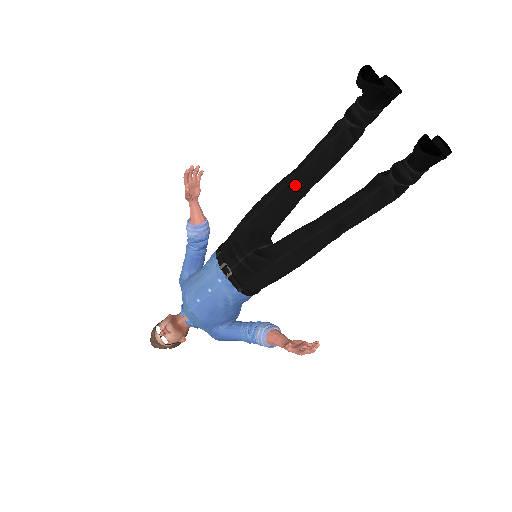
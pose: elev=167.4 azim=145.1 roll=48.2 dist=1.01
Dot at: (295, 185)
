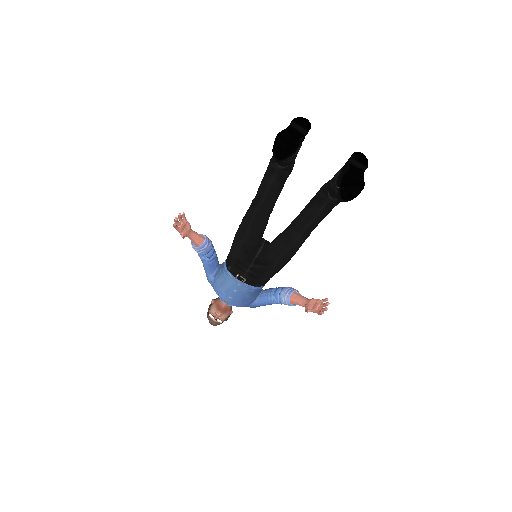
Dot at: (261, 214)
